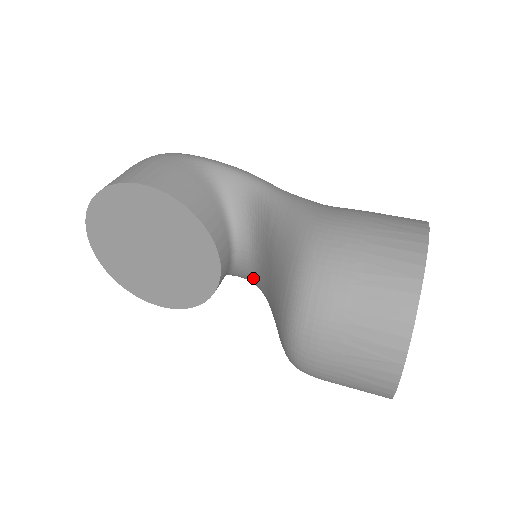
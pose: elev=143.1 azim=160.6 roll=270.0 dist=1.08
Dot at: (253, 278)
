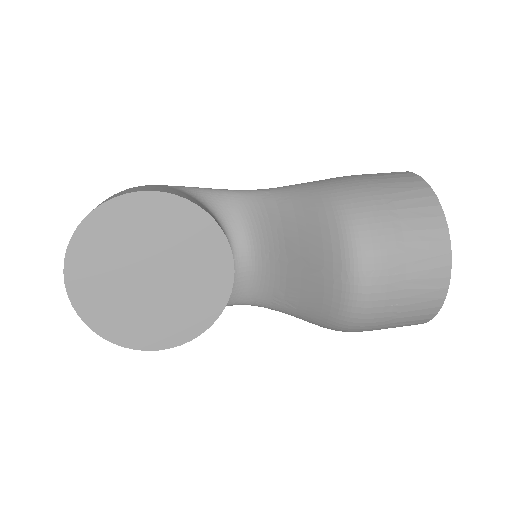
Dot at: (250, 289)
